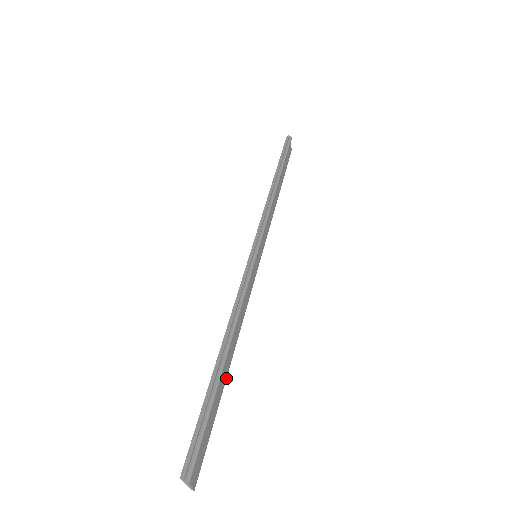
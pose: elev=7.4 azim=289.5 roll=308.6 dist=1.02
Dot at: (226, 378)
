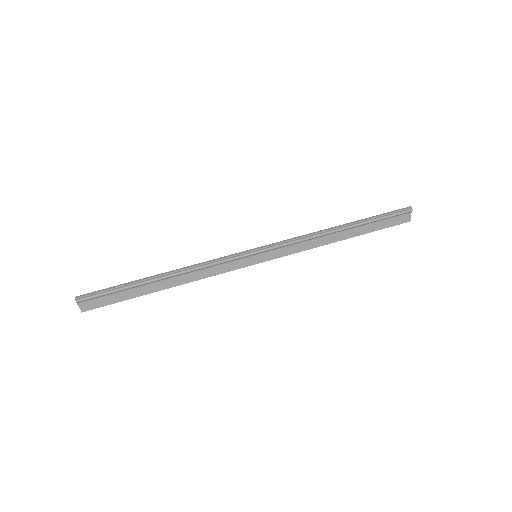
Dot at: occluded
